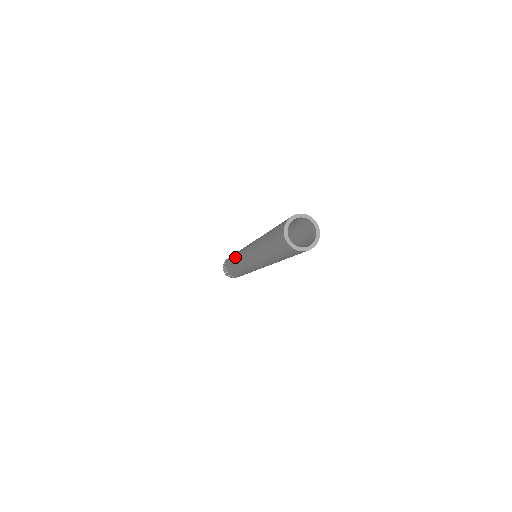
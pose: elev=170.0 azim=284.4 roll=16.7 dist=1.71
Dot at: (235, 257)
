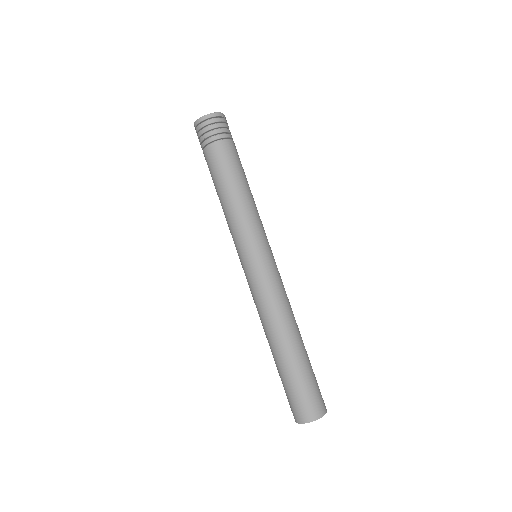
Dot at: (226, 215)
